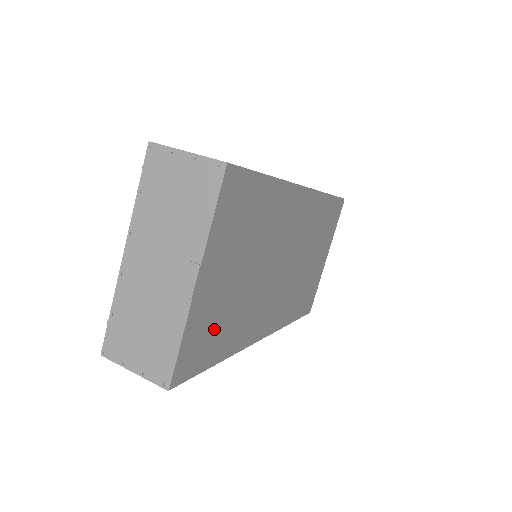
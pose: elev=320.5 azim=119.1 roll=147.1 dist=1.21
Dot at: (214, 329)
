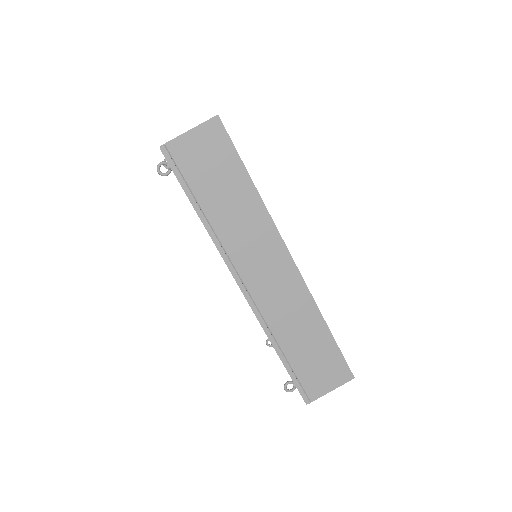
Dot at: occluded
